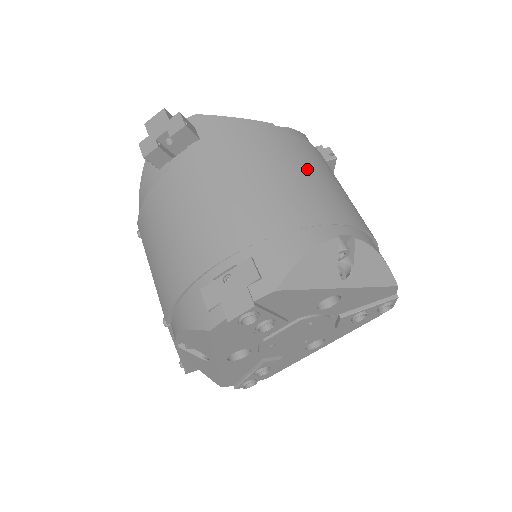
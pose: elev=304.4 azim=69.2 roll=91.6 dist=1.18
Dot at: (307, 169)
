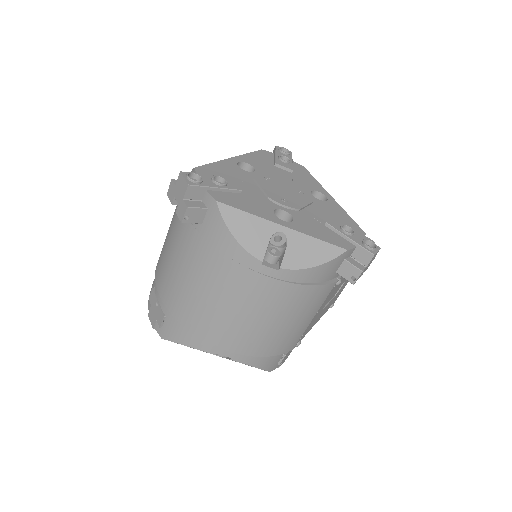
Dot at: (247, 310)
